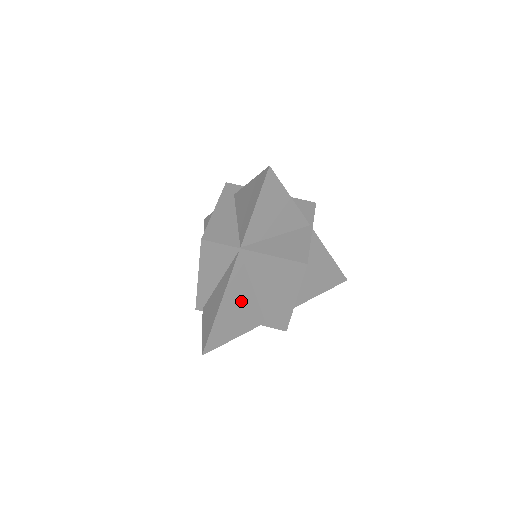
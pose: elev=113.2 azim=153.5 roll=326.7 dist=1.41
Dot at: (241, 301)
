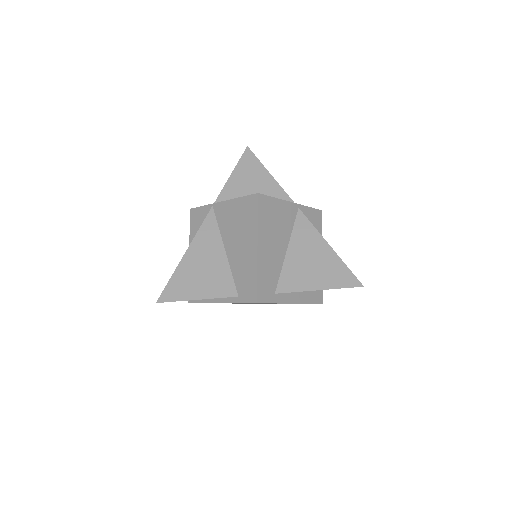
Dot at: (209, 258)
